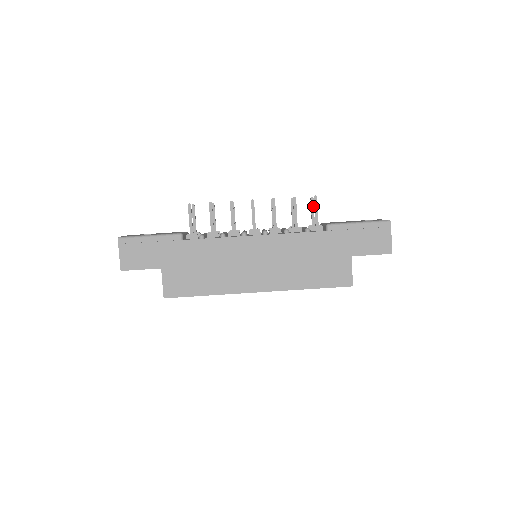
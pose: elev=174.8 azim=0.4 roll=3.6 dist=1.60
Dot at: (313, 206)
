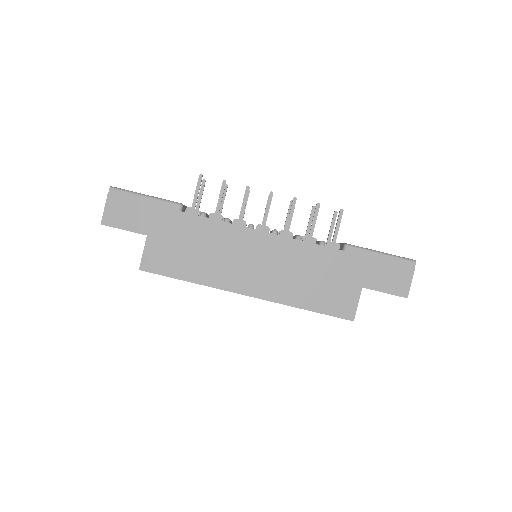
Dot at: (334, 221)
